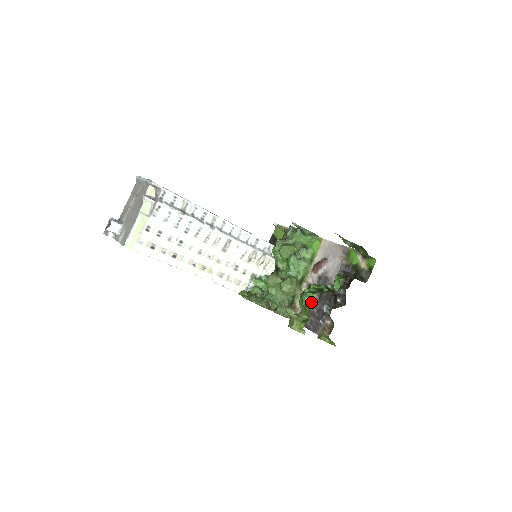
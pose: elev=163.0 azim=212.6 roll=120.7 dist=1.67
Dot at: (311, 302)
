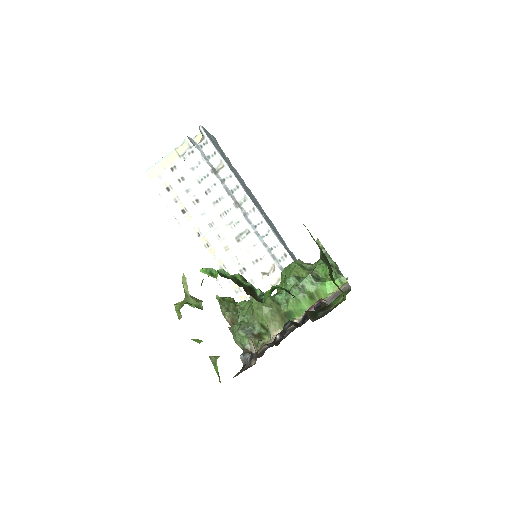
Dot at: occluded
